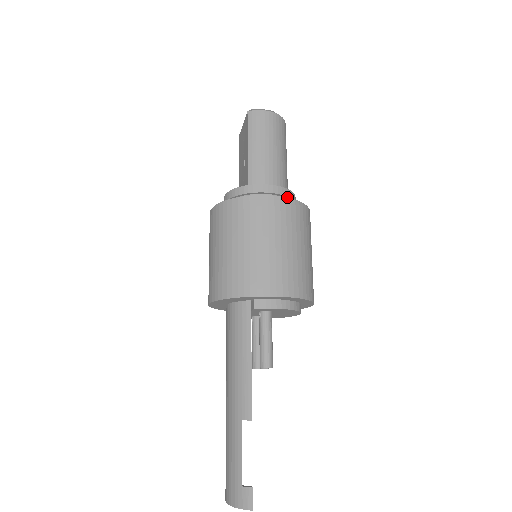
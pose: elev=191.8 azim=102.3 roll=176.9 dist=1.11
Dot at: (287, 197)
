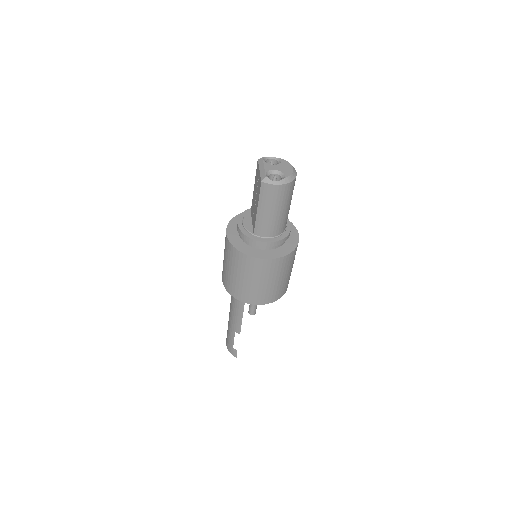
Dot at: (281, 243)
